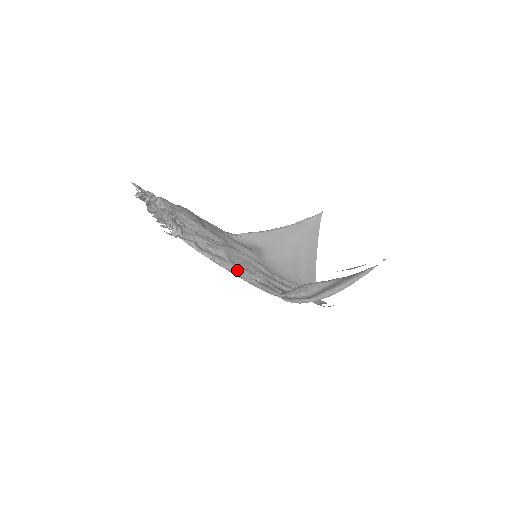
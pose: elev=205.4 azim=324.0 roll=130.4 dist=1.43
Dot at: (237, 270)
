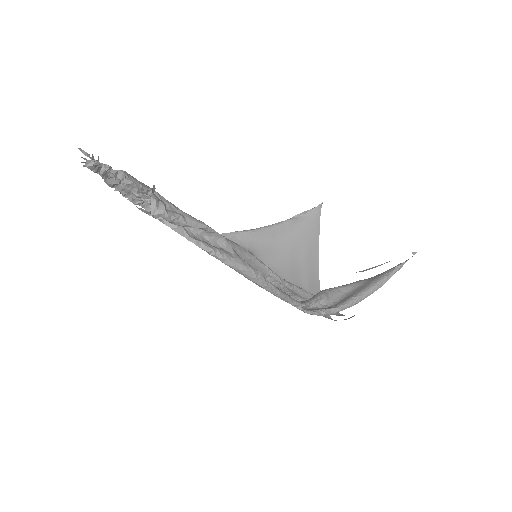
Dot at: (248, 268)
